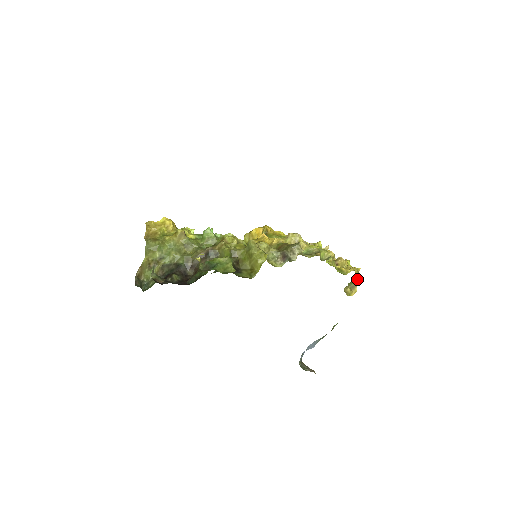
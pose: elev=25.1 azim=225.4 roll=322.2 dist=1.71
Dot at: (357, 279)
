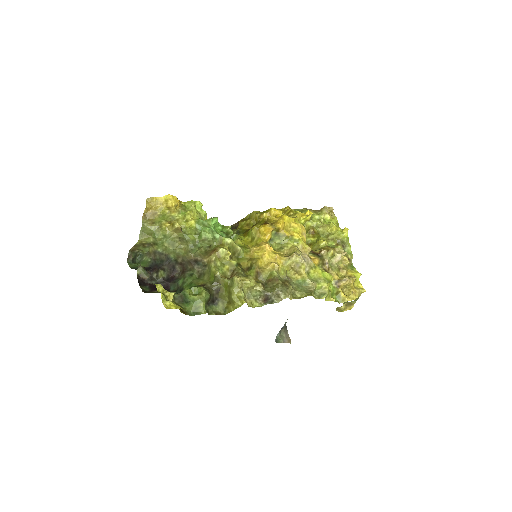
Dot at: (357, 299)
